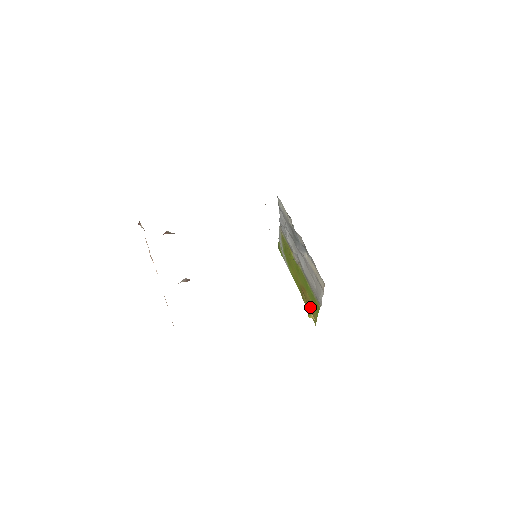
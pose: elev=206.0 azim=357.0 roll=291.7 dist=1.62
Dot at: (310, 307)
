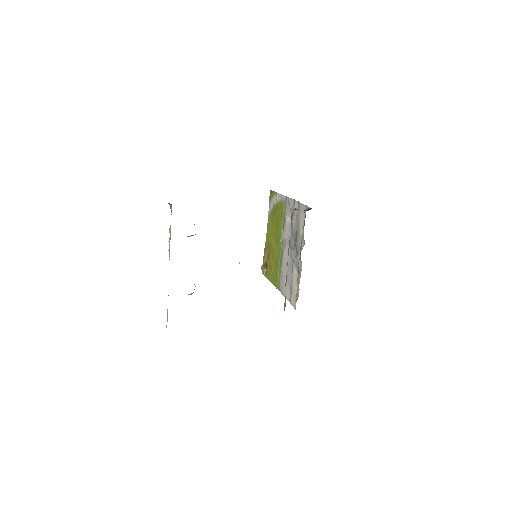
Dot at: (268, 267)
